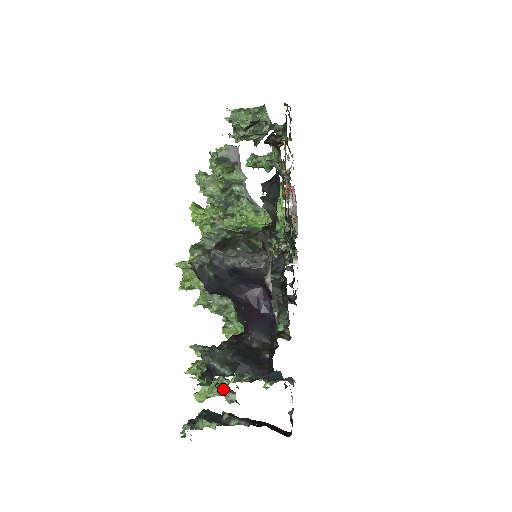
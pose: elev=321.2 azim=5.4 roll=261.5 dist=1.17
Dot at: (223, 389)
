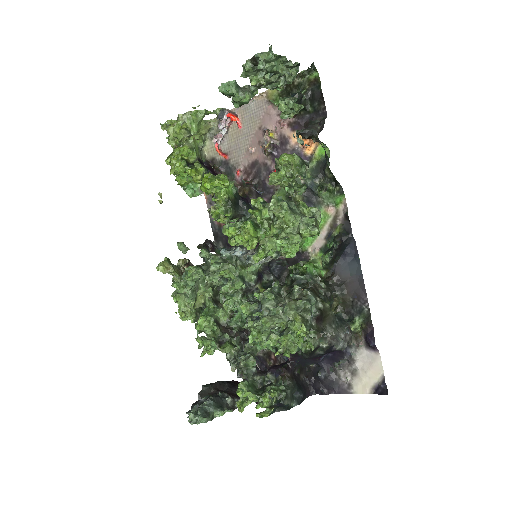
Dot at: occluded
